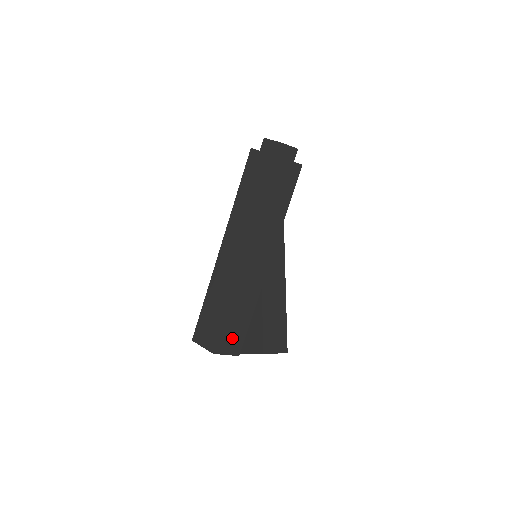
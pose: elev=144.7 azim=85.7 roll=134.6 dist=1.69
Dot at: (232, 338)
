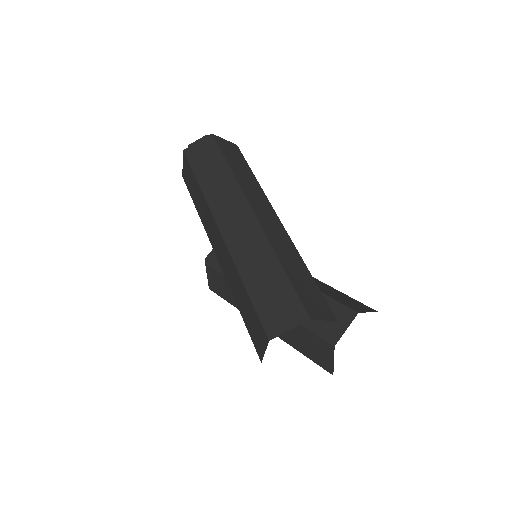
Dot at: (312, 298)
